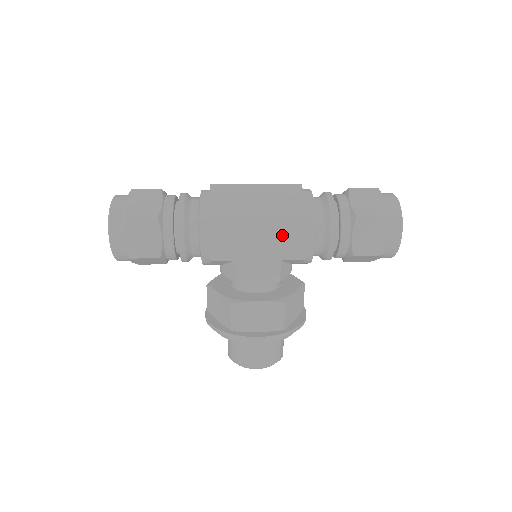
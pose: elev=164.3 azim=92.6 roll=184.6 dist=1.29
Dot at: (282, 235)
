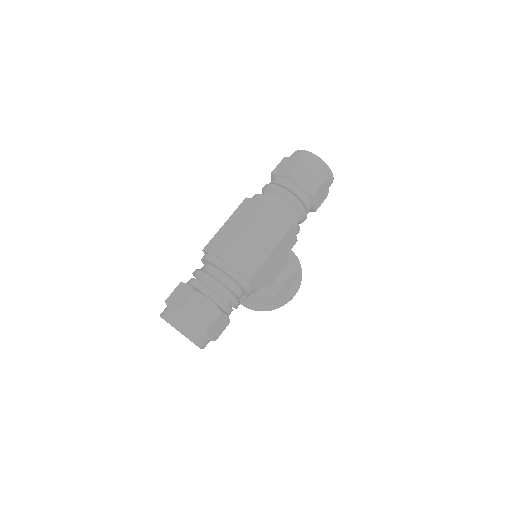
Dot at: (285, 245)
